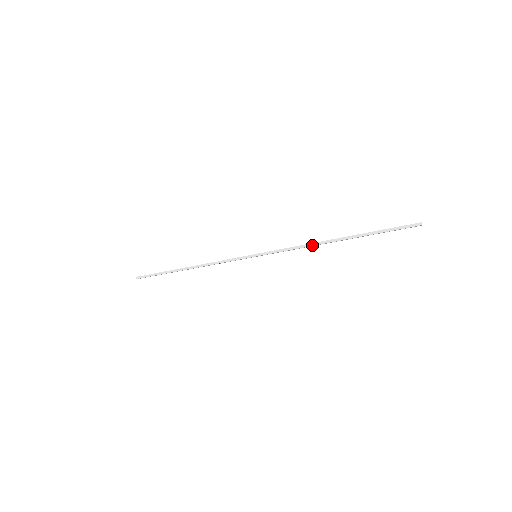
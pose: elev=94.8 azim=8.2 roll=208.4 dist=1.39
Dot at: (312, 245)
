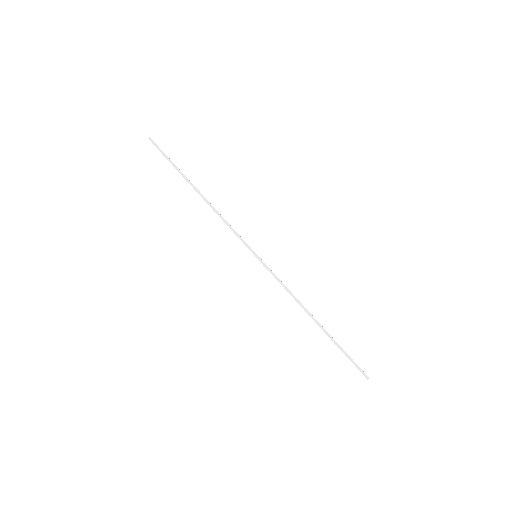
Dot at: (298, 302)
